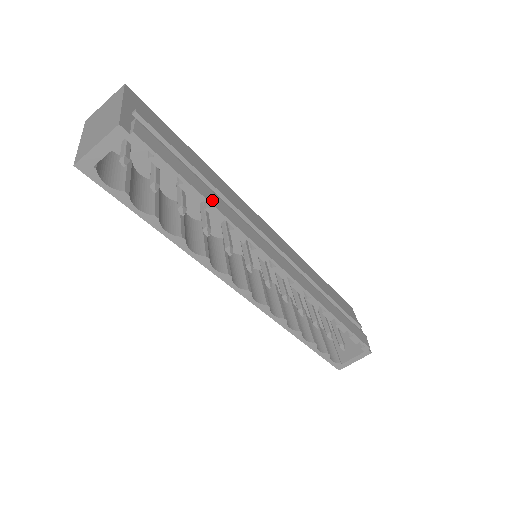
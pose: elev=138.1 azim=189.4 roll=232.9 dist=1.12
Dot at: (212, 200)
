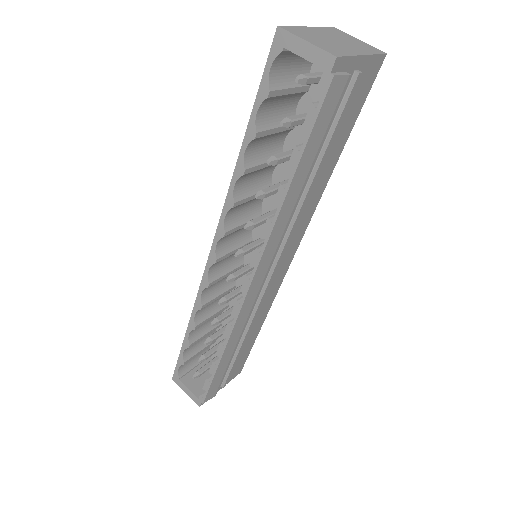
Dot at: (293, 188)
